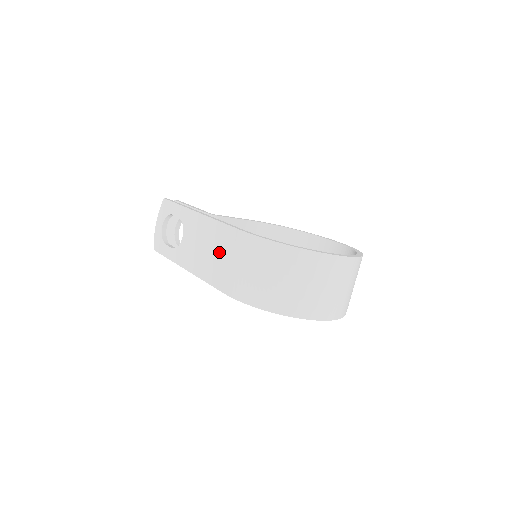
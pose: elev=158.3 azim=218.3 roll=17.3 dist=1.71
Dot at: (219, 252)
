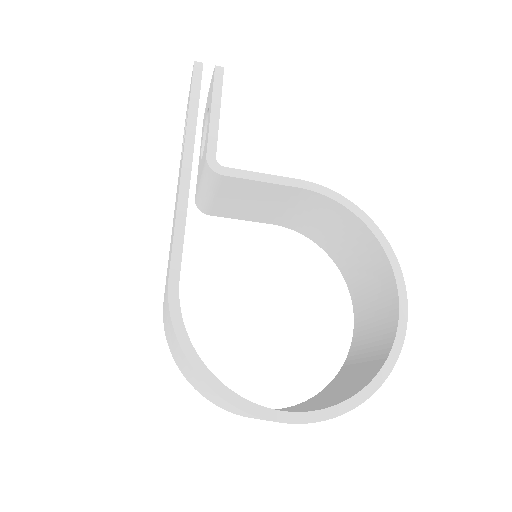
Dot at: occluded
